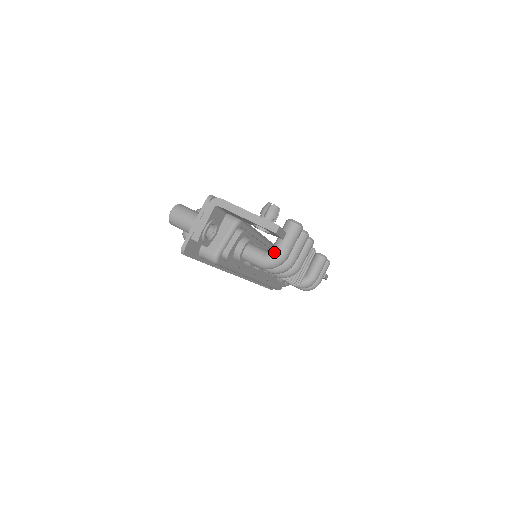
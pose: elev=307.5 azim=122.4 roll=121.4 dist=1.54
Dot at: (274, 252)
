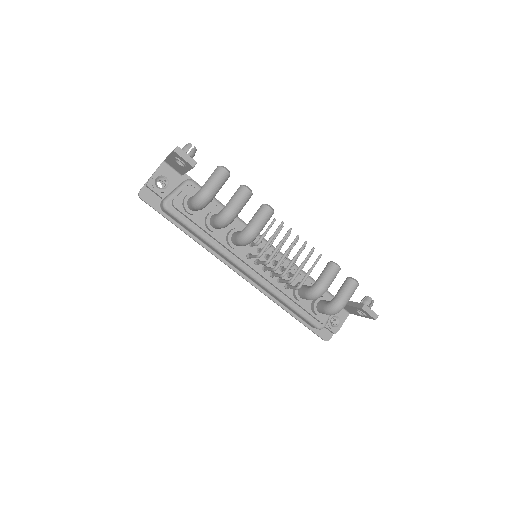
Dot at: (200, 189)
